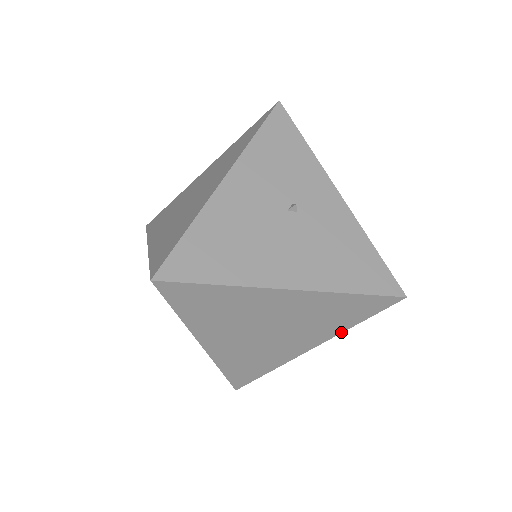
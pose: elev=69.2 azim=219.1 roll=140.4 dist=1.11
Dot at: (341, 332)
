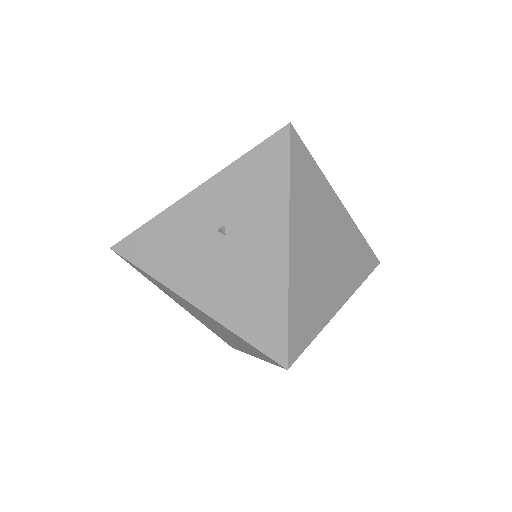
Dot at: (356, 289)
